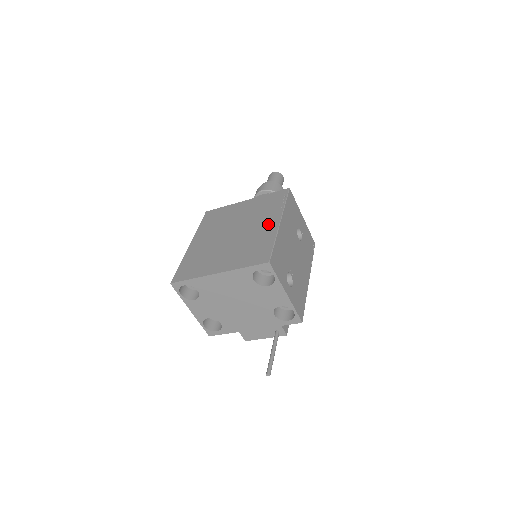
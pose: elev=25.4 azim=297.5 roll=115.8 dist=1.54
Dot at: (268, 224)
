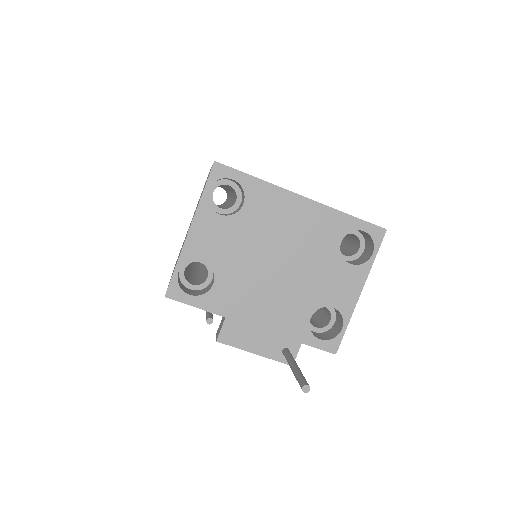
Dot at: occluded
